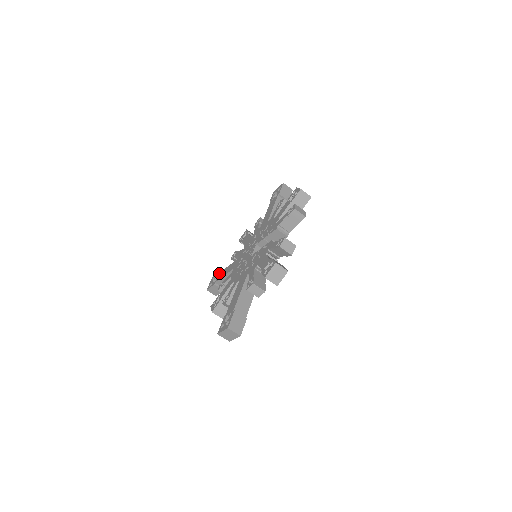
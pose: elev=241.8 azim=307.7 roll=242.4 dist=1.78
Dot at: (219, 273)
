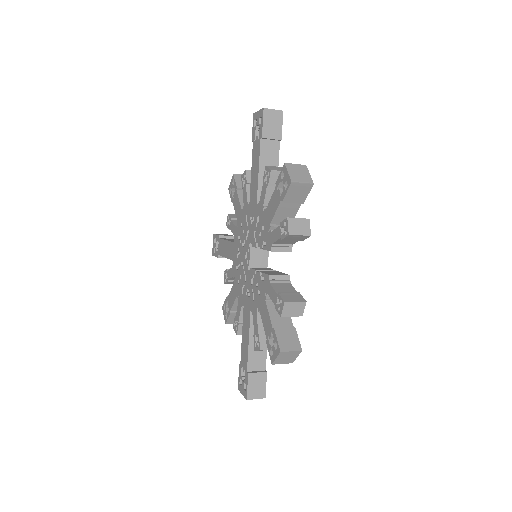
Dot at: (219, 240)
